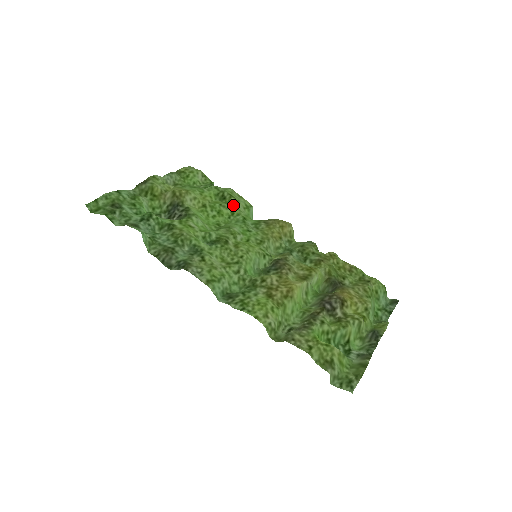
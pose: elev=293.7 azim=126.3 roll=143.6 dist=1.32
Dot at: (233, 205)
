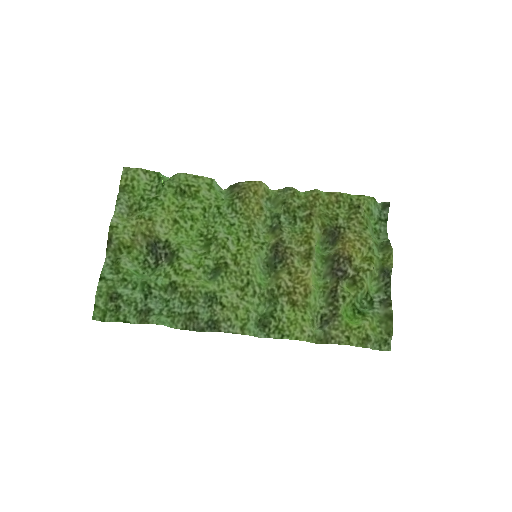
Dot at: (198, 197)
